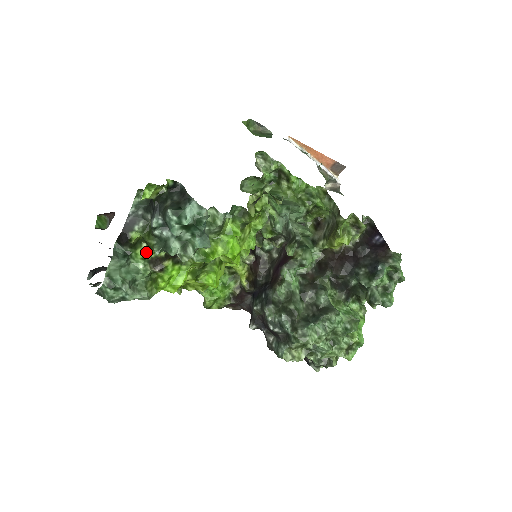
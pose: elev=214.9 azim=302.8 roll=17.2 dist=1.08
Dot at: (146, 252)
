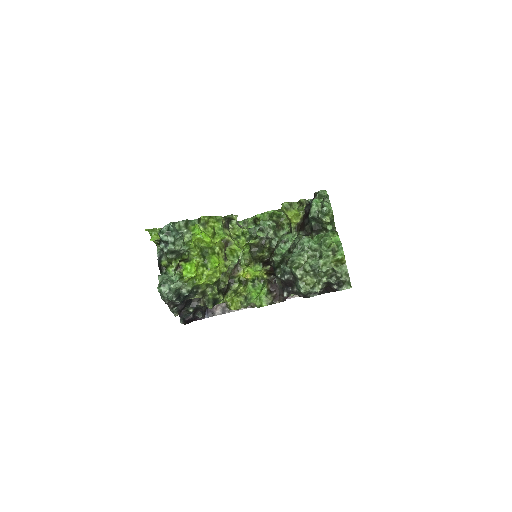
Dot at: (172, 267)
